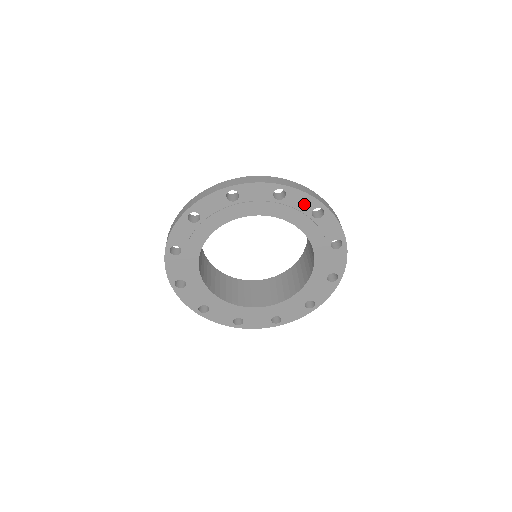
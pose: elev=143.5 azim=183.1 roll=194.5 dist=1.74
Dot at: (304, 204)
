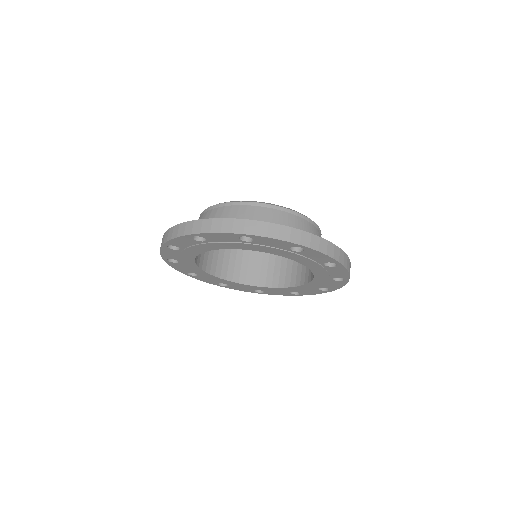
Dot at: (338, 274)
